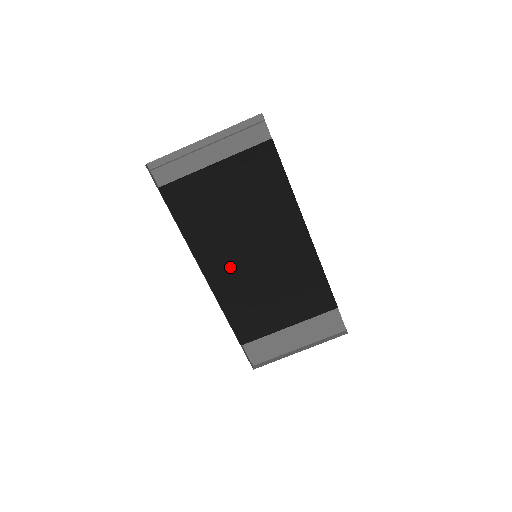
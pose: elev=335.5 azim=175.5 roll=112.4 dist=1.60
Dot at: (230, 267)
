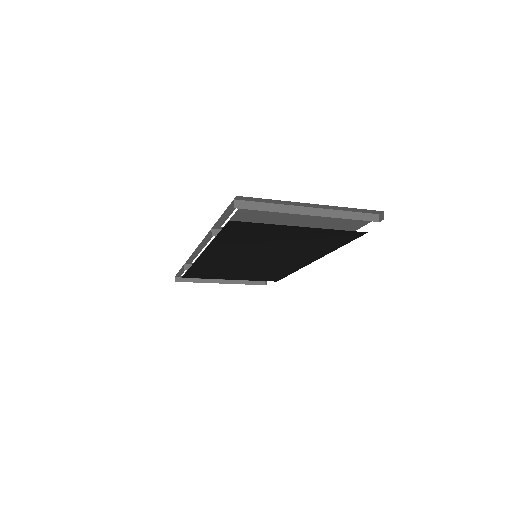
Dot at: (228, 258)
